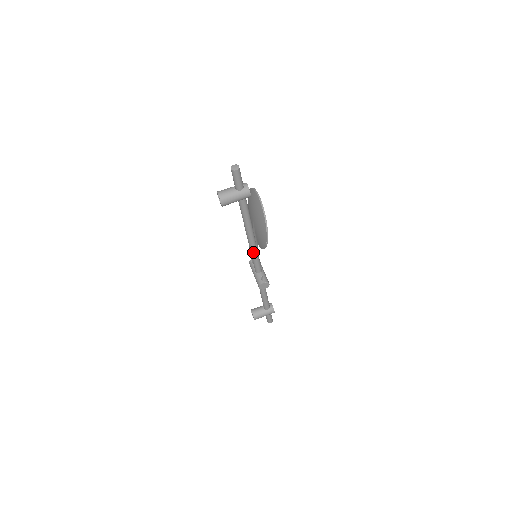
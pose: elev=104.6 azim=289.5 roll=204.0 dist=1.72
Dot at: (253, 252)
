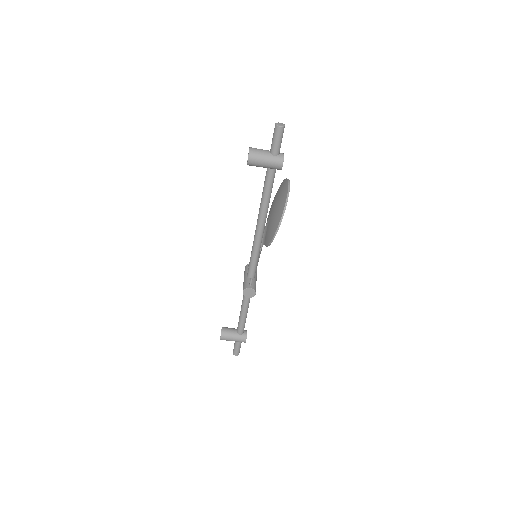
Dot at: (255, 246)
